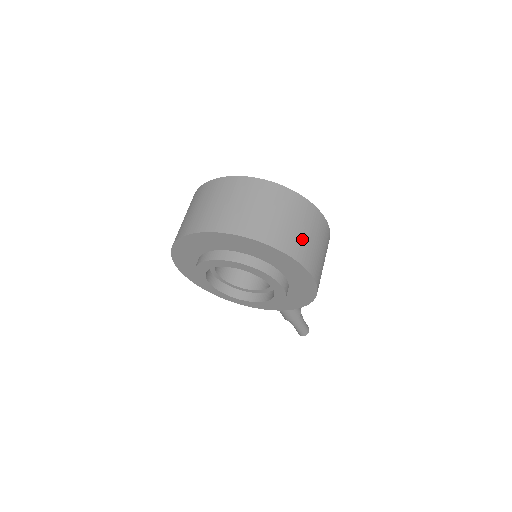
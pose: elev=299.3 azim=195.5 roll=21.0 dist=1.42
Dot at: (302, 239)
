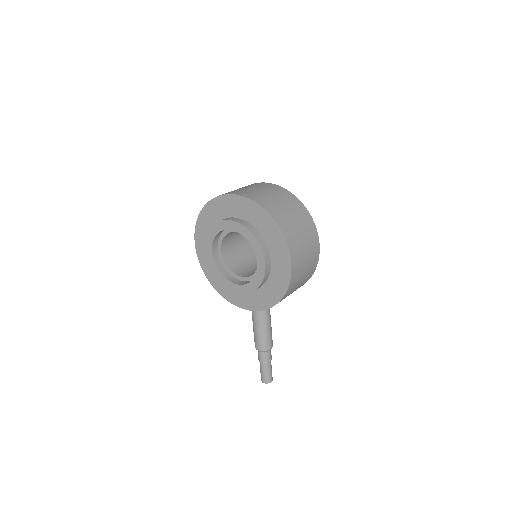
Dot at: (294, 229)
